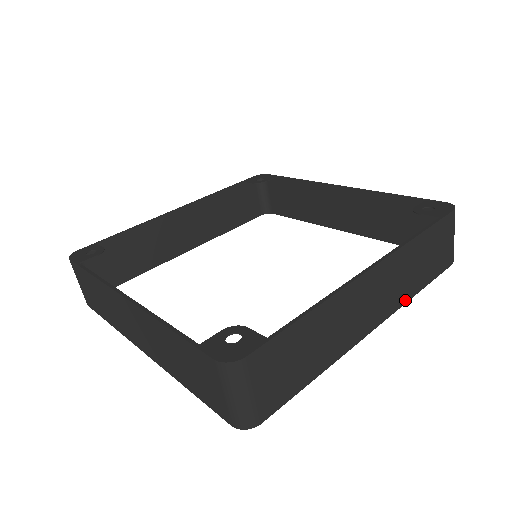
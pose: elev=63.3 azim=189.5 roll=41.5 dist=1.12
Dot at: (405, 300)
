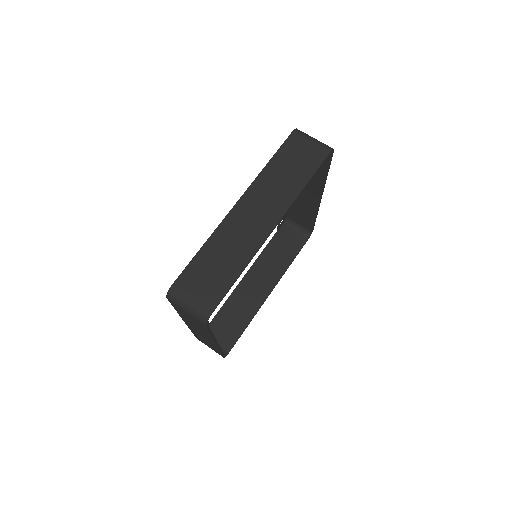
Dot at: (317, 209)
